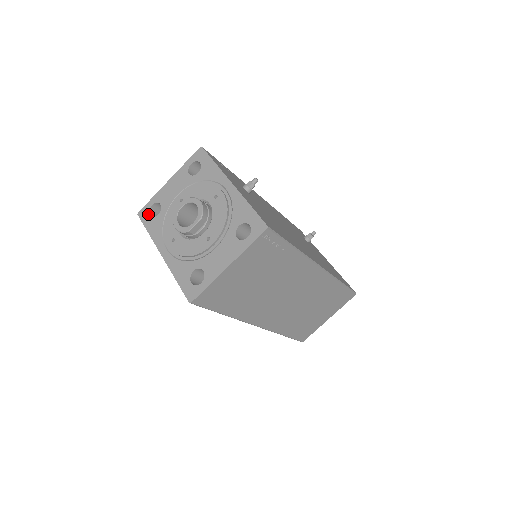
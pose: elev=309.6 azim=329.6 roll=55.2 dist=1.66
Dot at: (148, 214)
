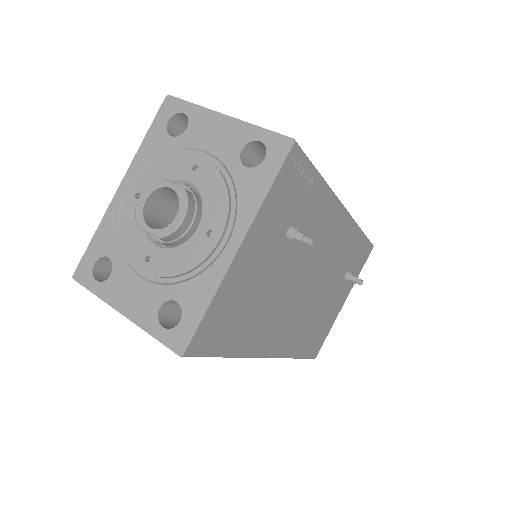
Dot at: (169, 116)
